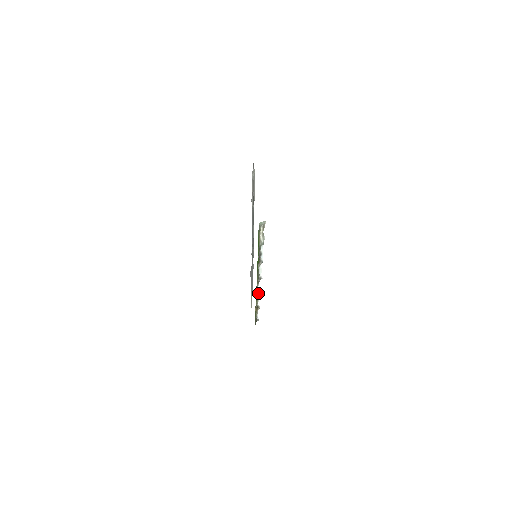
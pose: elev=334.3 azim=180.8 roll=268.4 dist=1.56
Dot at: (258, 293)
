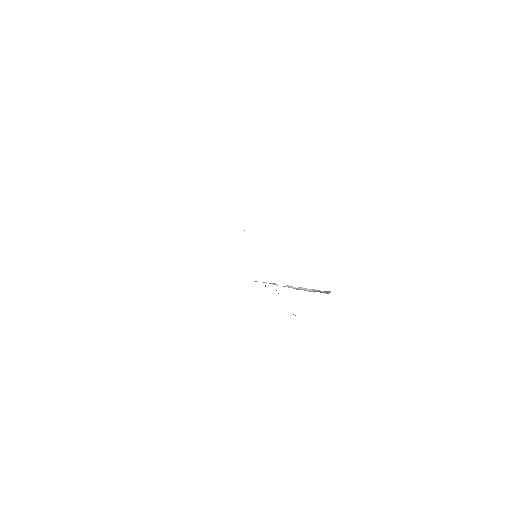
Dot at: occluded
